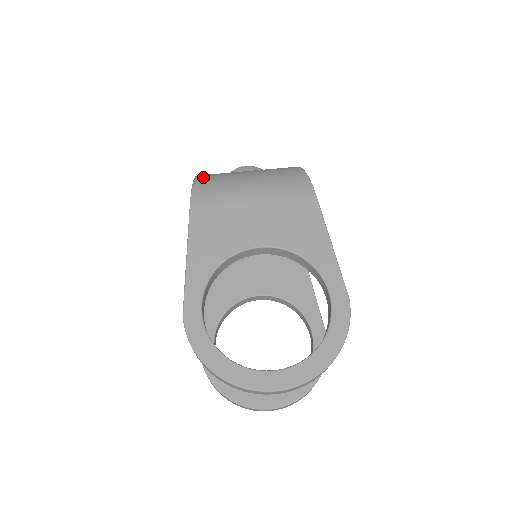
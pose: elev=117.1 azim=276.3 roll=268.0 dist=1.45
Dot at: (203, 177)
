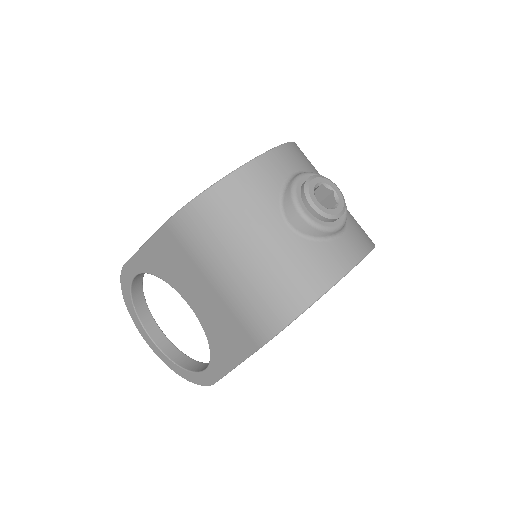
Dot at: (212, 200)
